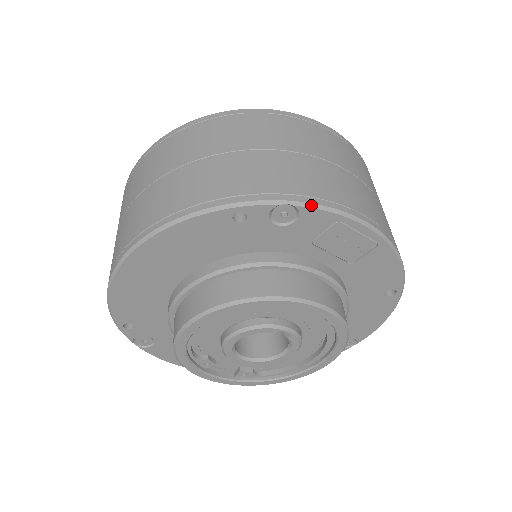
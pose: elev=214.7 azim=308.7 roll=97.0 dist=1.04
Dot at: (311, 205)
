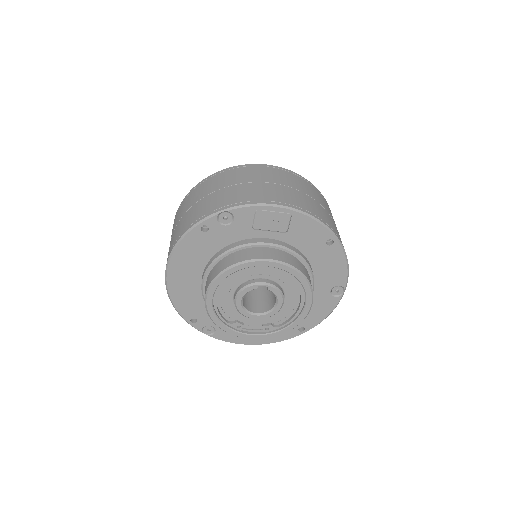
Dot at: (235, 207)
